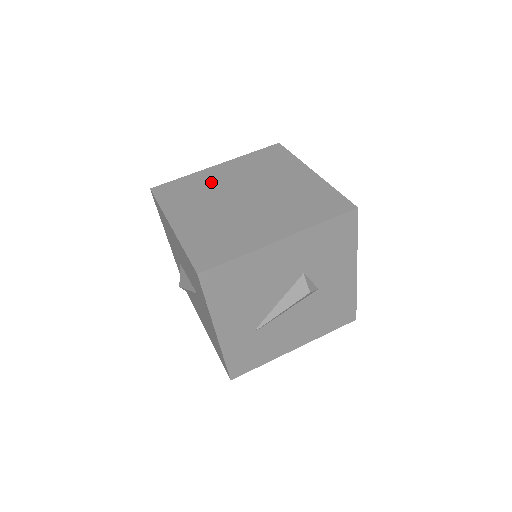
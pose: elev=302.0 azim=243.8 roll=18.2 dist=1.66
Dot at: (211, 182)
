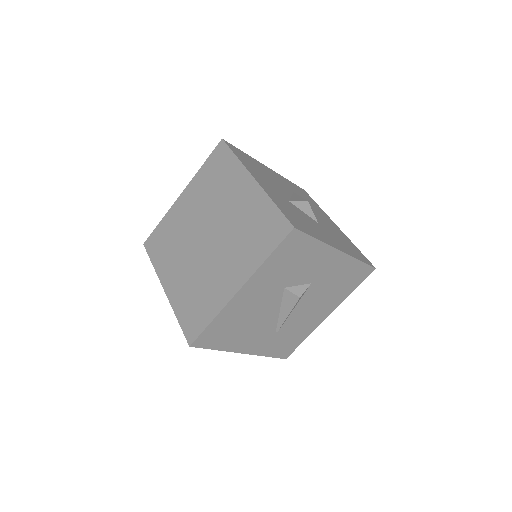
Dot at: (180, 222)
